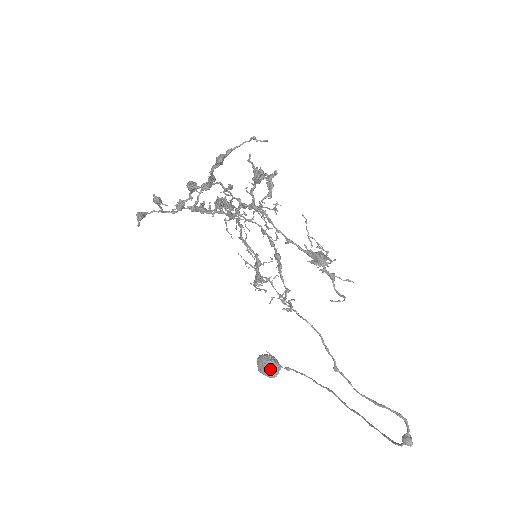
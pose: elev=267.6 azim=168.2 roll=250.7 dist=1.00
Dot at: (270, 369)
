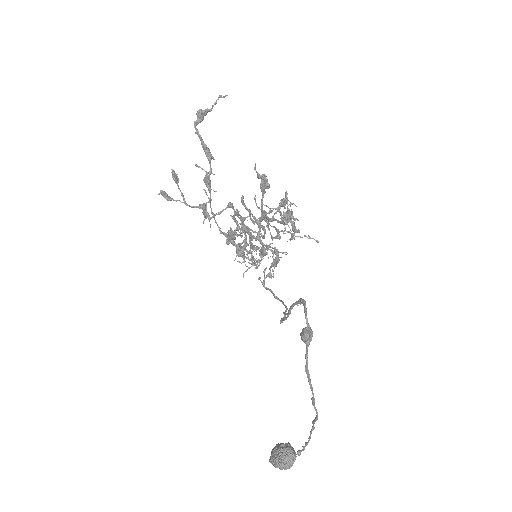
Dot at: (278, 450)
